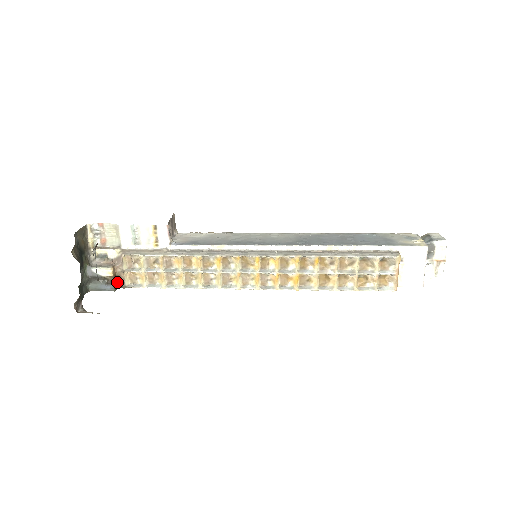
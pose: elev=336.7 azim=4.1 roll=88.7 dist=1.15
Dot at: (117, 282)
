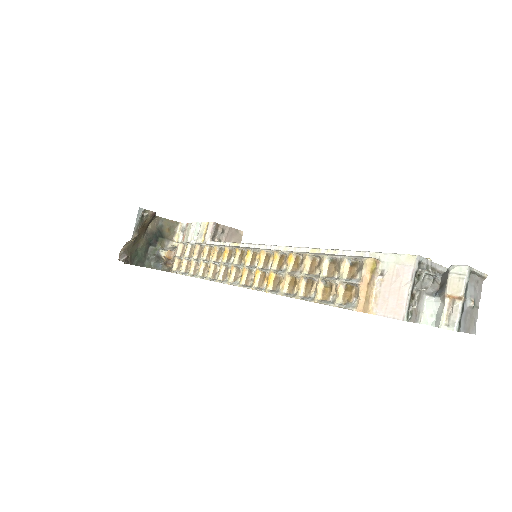
Dot at: (169, 266)
